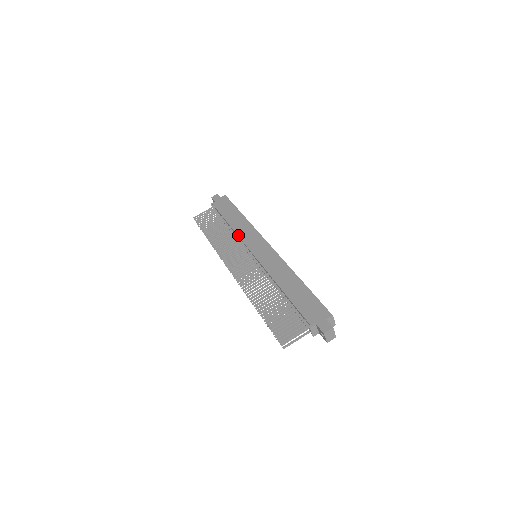
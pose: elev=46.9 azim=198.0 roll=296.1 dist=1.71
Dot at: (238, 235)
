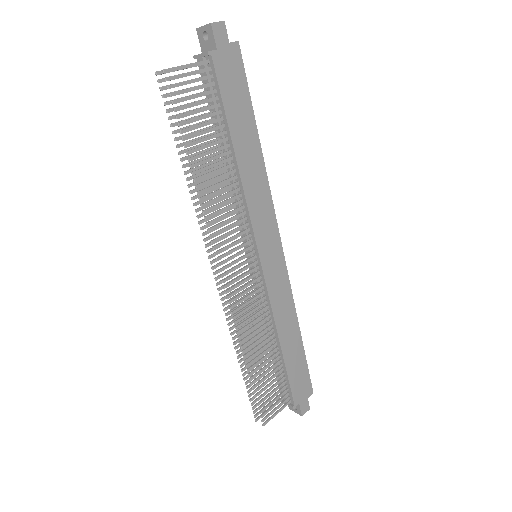
Dot at: (248, 203)
